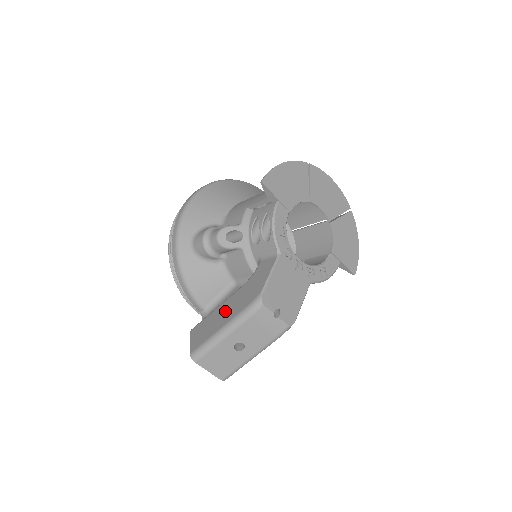
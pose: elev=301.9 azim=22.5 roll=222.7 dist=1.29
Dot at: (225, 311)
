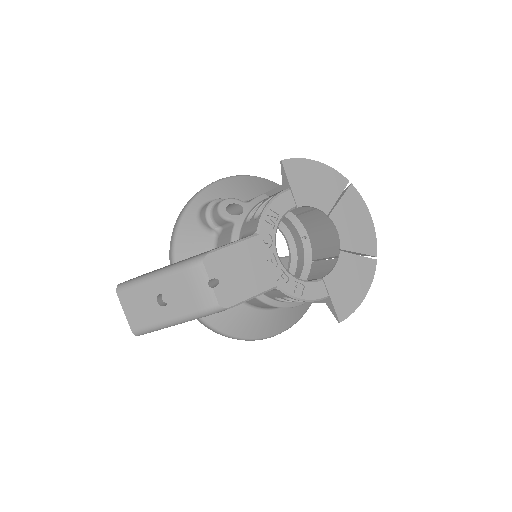
Dot at: occluded
